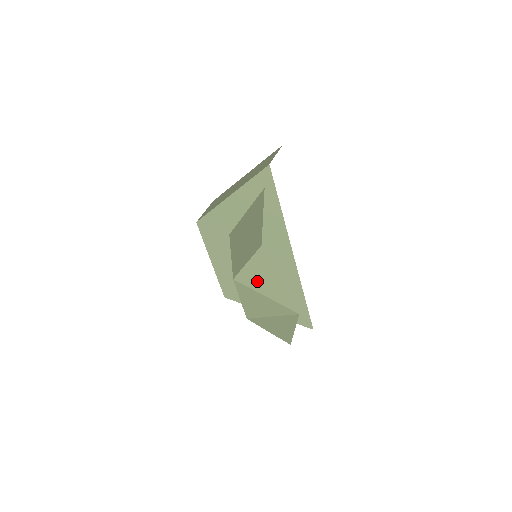
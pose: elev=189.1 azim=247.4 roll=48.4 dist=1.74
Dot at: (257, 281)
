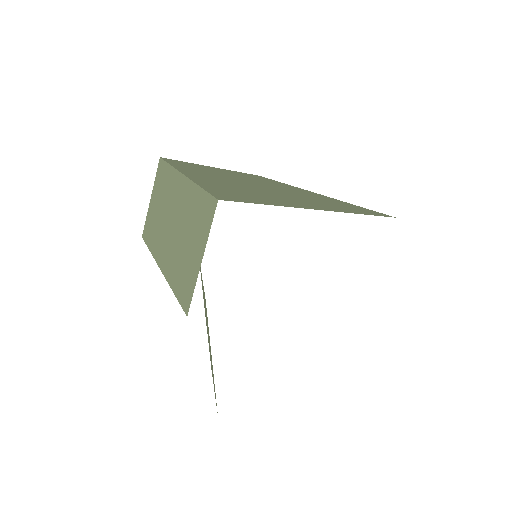
Dot at: occluded
